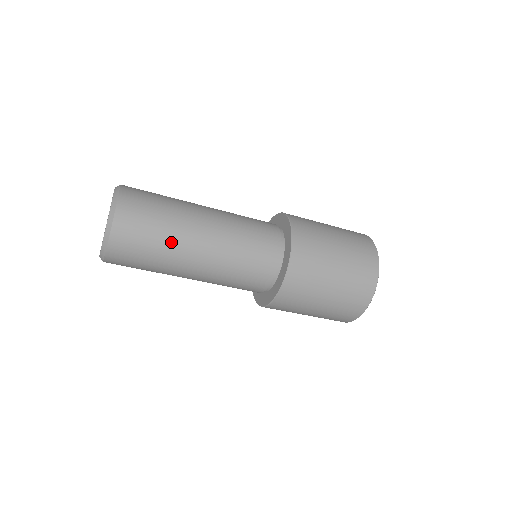
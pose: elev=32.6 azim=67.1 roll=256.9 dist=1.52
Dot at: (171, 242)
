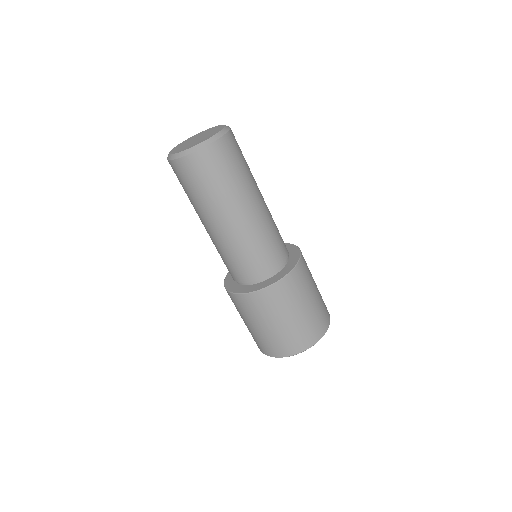
Dot at: occluded
